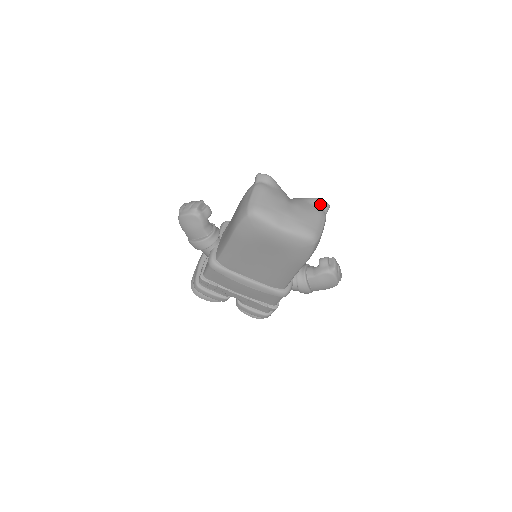
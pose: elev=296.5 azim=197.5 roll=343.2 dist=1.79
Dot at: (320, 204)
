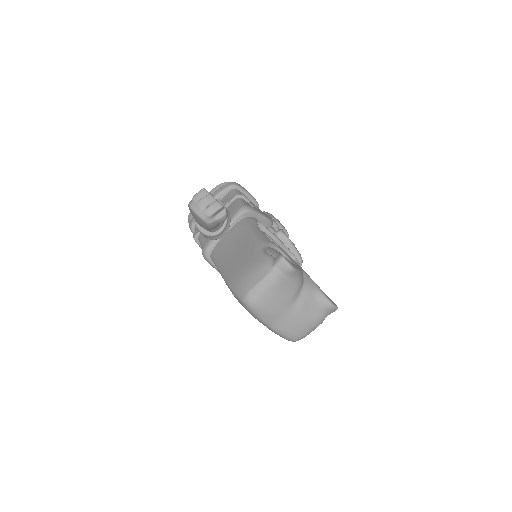
Dot at: (327, 309)
